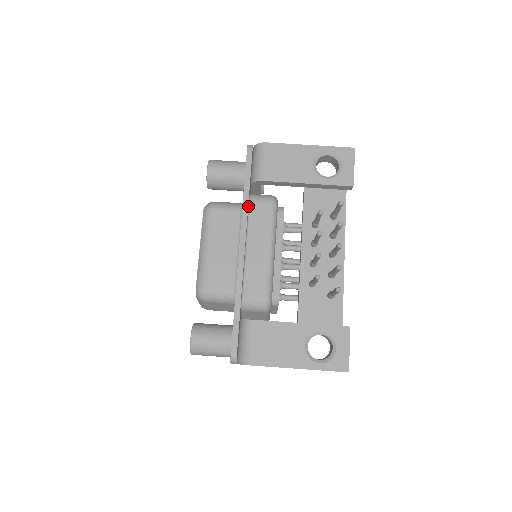
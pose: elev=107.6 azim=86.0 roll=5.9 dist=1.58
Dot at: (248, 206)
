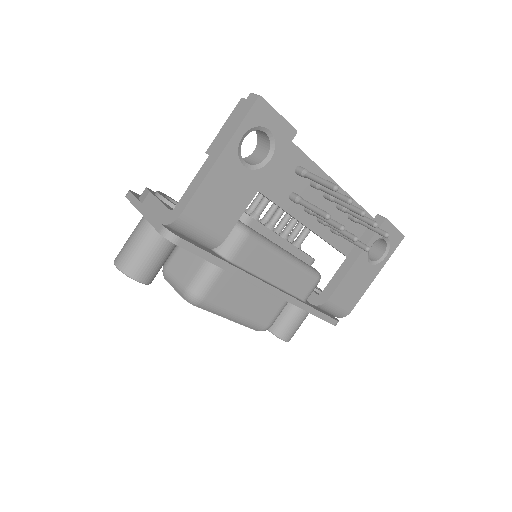
Dot at: (235, 266)
